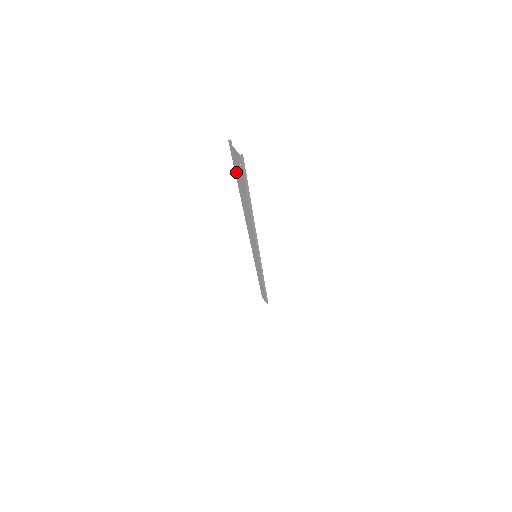
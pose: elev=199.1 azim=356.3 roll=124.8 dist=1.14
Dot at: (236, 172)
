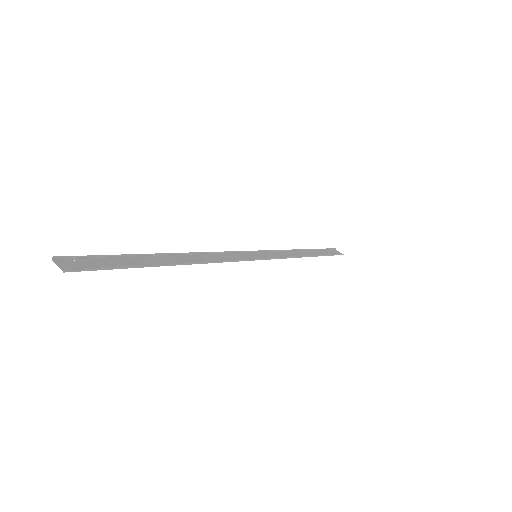
Dot at: (106, 259)
